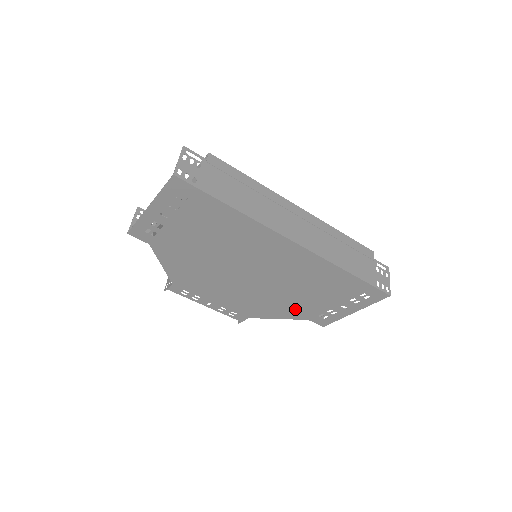
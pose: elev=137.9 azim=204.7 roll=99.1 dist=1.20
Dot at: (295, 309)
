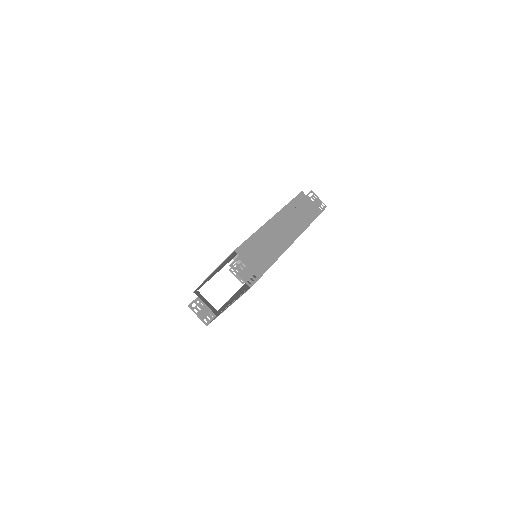
Dot at: occluded
